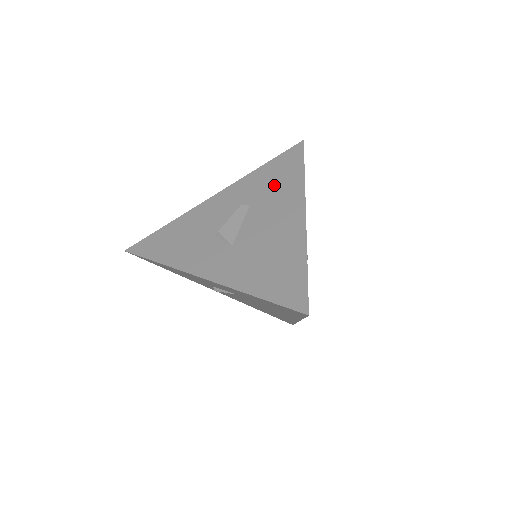
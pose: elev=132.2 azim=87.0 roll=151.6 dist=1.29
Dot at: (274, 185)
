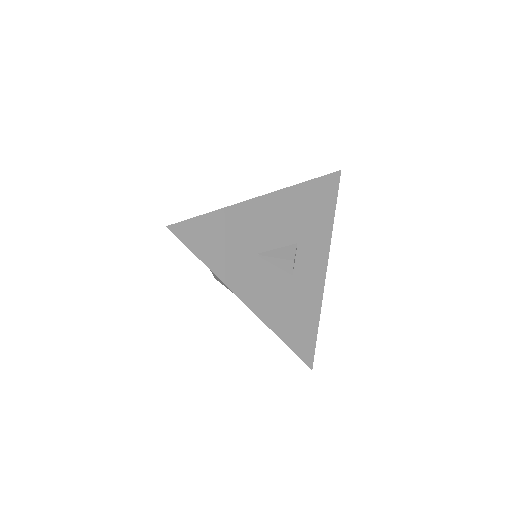
Dot at: occluded
